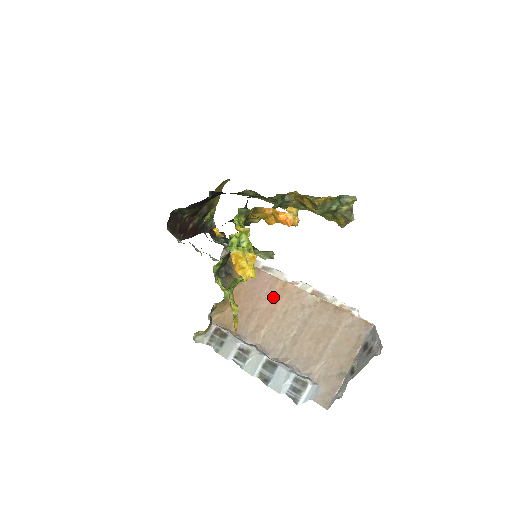
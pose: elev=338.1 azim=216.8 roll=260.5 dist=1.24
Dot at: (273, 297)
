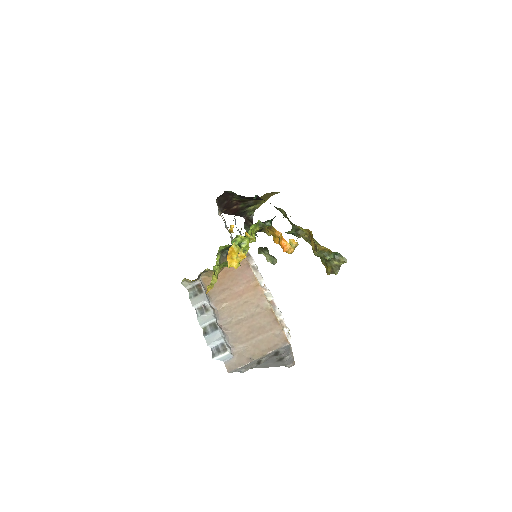
Dot at: (245, 288)
